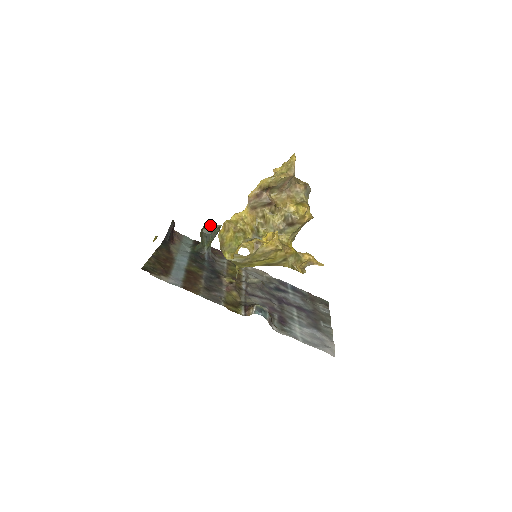
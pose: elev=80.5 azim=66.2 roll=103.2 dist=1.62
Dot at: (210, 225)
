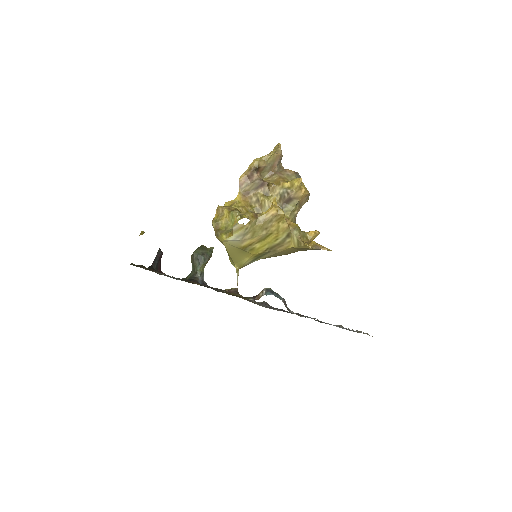
Dot at: (201, 248)
